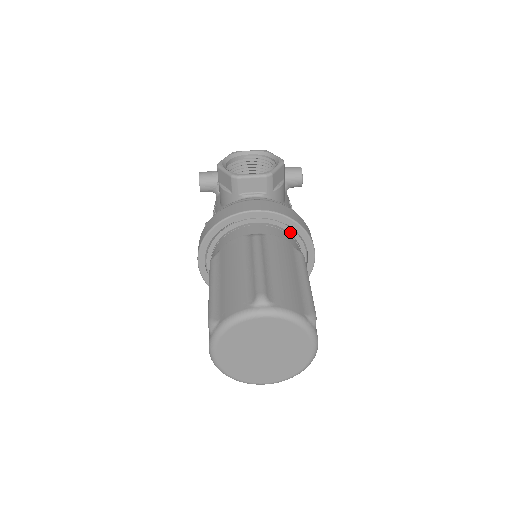
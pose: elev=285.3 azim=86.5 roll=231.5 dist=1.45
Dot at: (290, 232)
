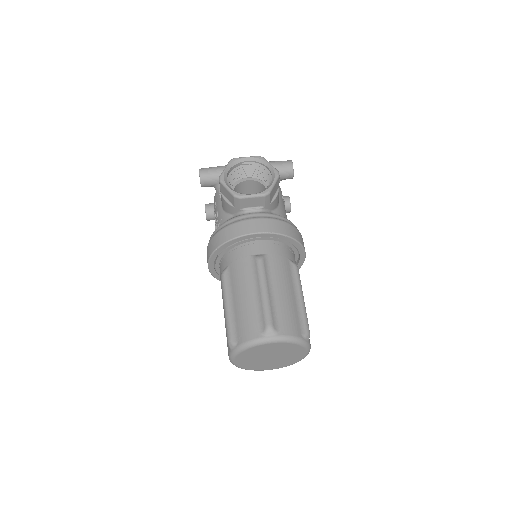
Dot at: (286, 243)
